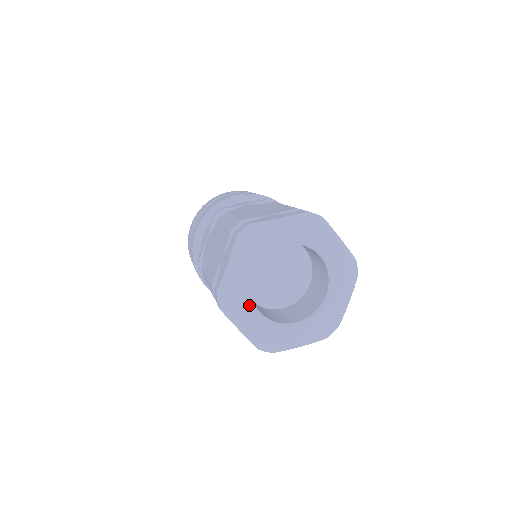
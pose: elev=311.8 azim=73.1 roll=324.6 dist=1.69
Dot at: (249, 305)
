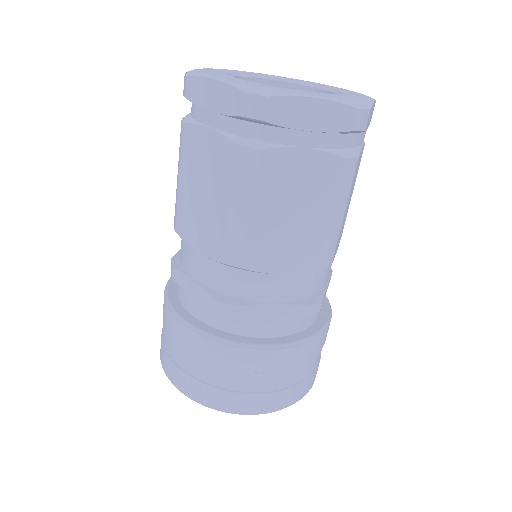
Dot at: (228, 76)
